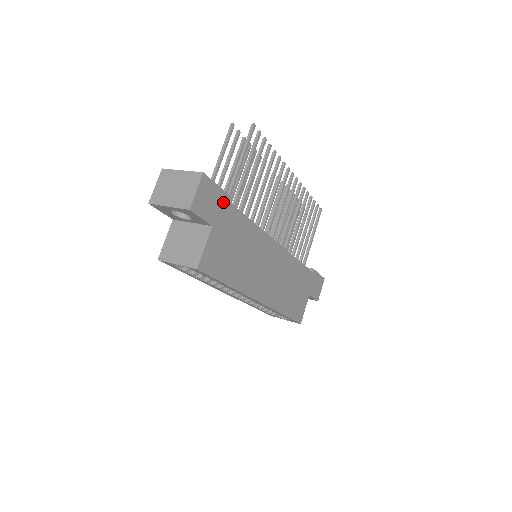
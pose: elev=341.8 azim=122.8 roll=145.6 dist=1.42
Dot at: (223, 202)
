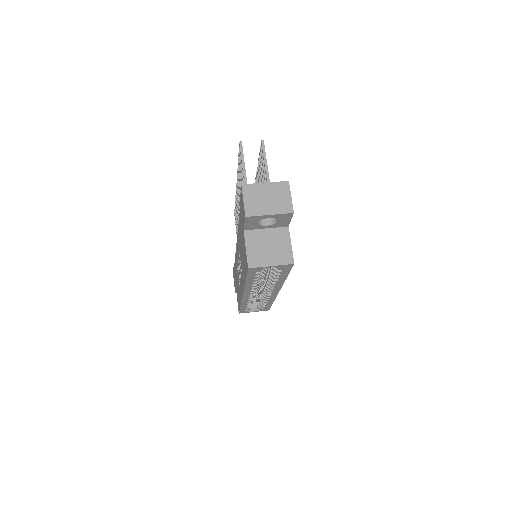
Dot at: occluded
